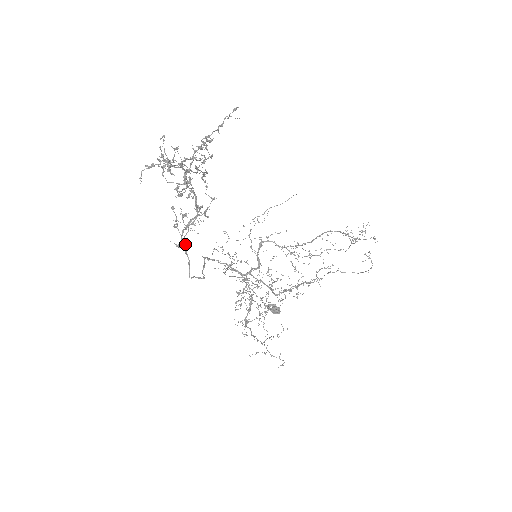
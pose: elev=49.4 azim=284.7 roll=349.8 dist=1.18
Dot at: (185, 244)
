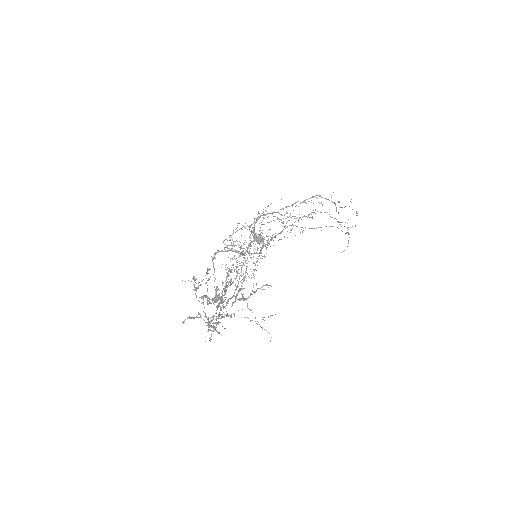
Dot at: (214, 330)
